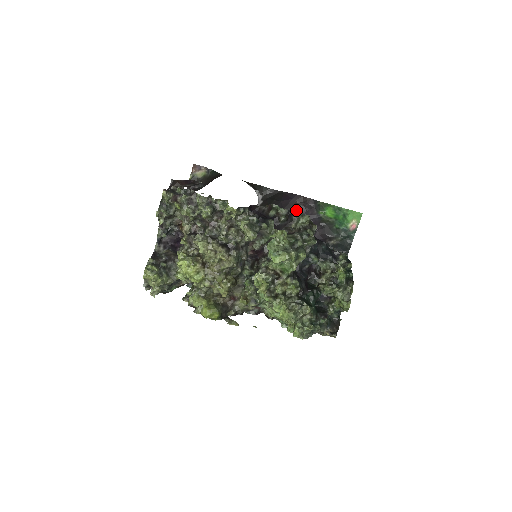
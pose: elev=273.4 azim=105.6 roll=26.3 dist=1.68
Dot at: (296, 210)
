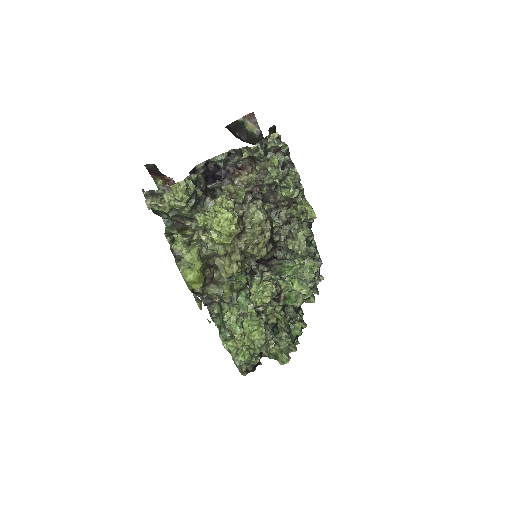
Dot at: occluded
